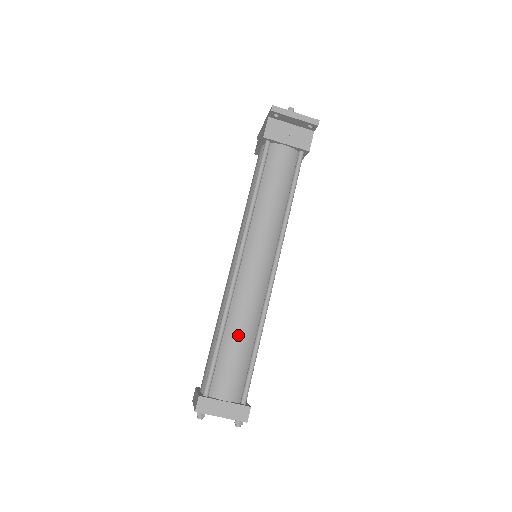
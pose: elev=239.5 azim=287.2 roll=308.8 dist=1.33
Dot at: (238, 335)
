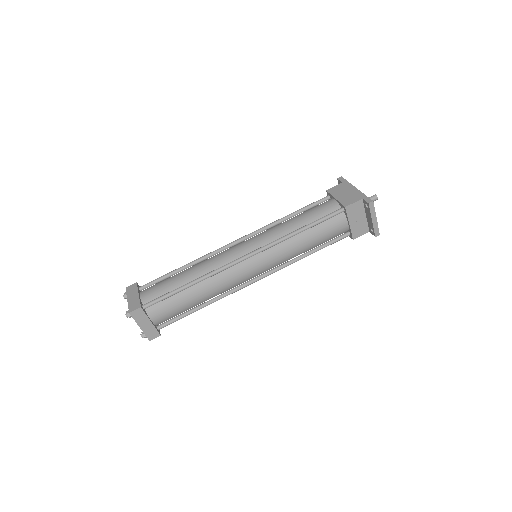
Dot at: (198, 295)
